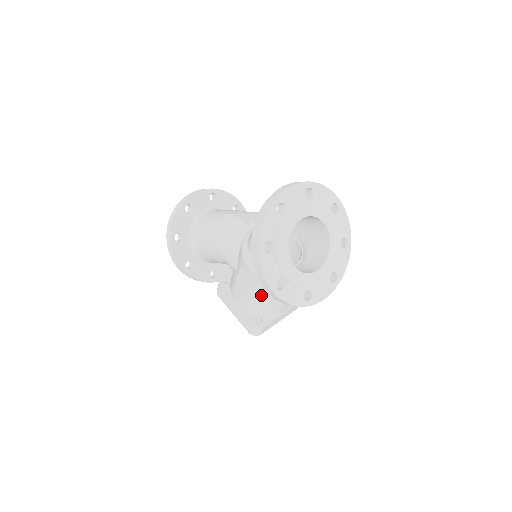
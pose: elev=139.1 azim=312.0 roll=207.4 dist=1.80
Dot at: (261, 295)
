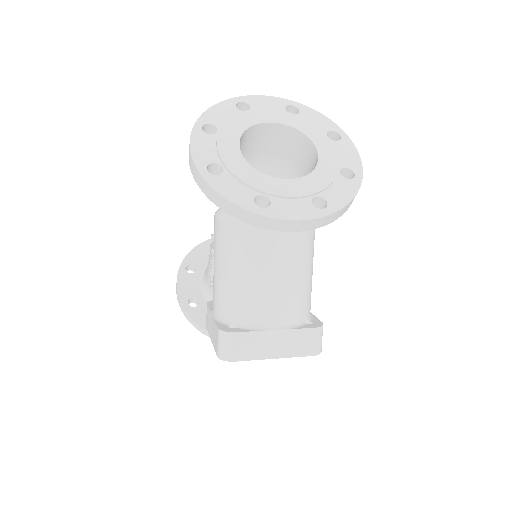
Dot at: (228, 261)
